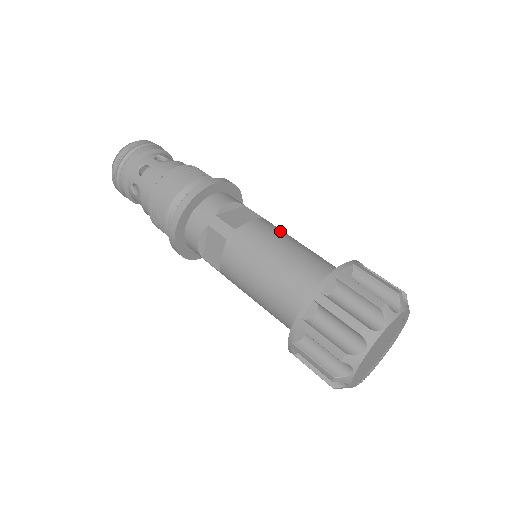
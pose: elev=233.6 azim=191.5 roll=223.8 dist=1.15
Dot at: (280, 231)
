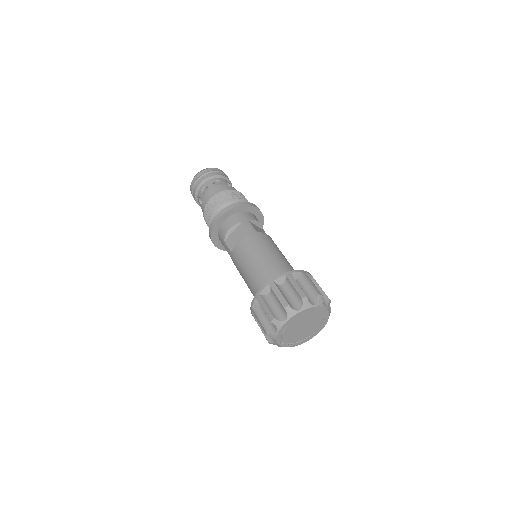
Dot at: occluded
